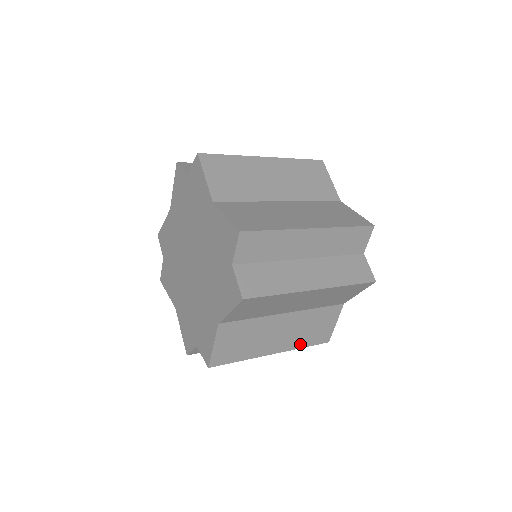
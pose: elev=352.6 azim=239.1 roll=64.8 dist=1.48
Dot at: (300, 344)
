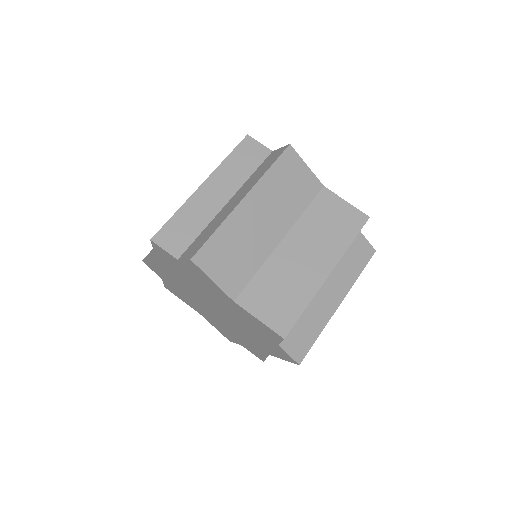
Dot at: occluded
